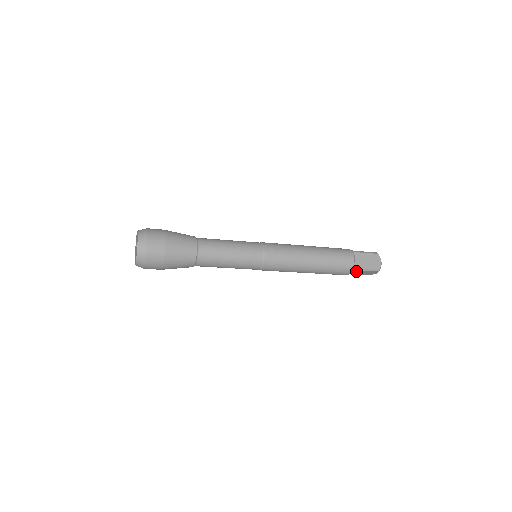
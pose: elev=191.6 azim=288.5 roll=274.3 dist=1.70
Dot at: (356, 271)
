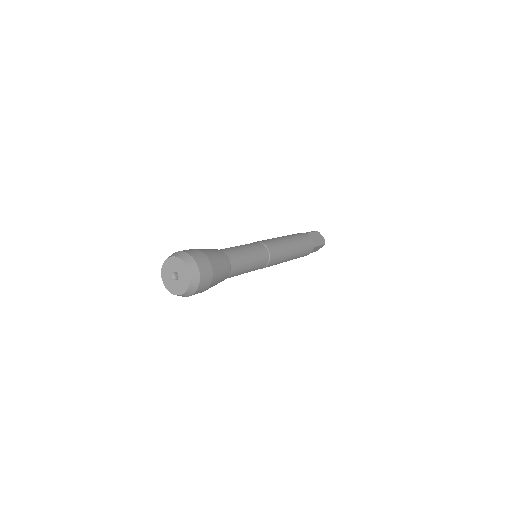
Dot at: occluded
